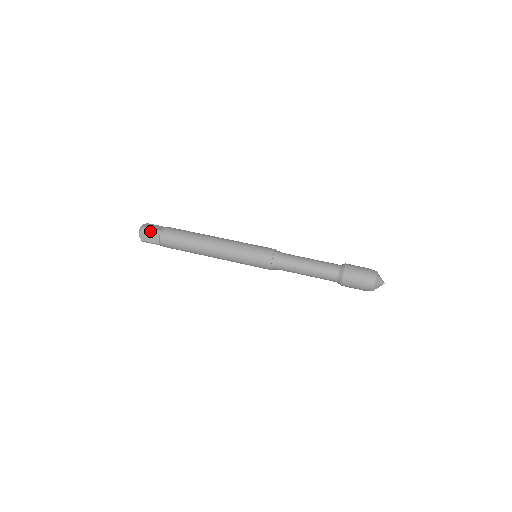
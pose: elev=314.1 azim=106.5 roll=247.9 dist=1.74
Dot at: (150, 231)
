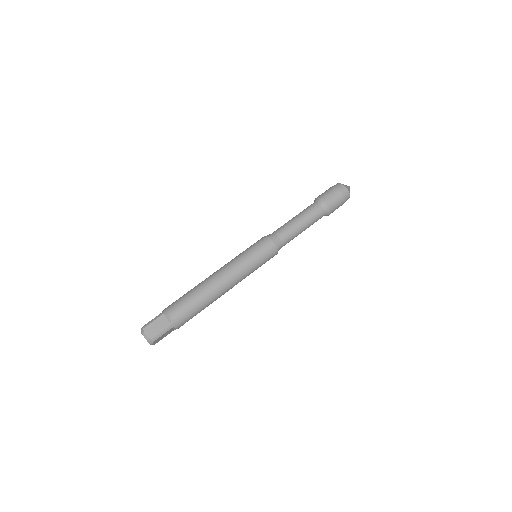
Dot at: (153, 321)
